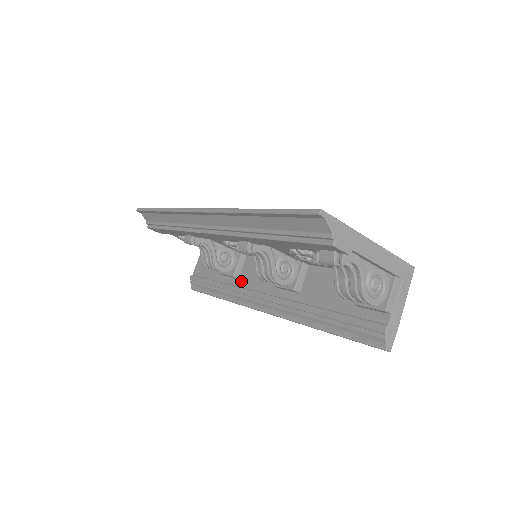
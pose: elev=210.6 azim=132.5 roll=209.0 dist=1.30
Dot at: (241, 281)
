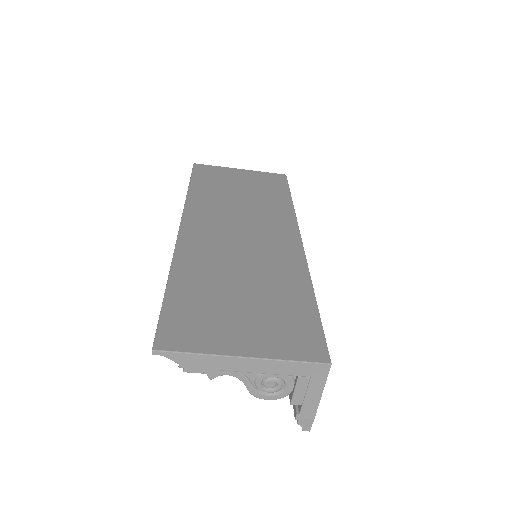
Dot at: occluded
